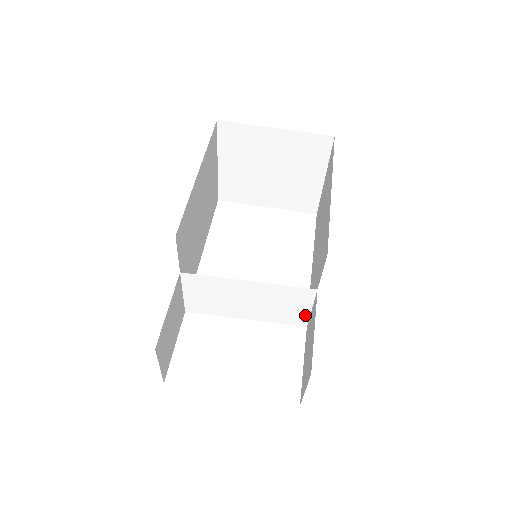
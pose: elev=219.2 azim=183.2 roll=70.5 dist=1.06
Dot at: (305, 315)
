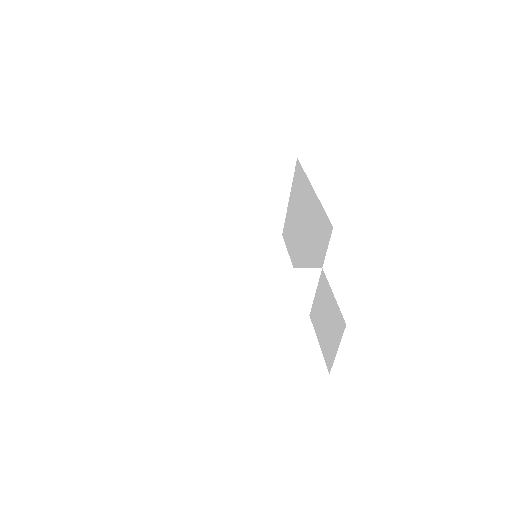
Dot at: (309, 301)
